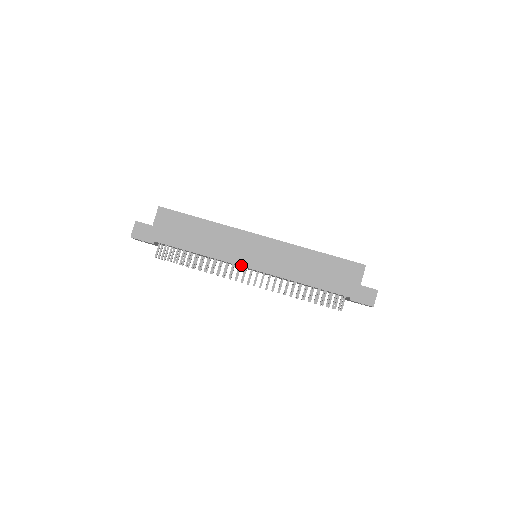
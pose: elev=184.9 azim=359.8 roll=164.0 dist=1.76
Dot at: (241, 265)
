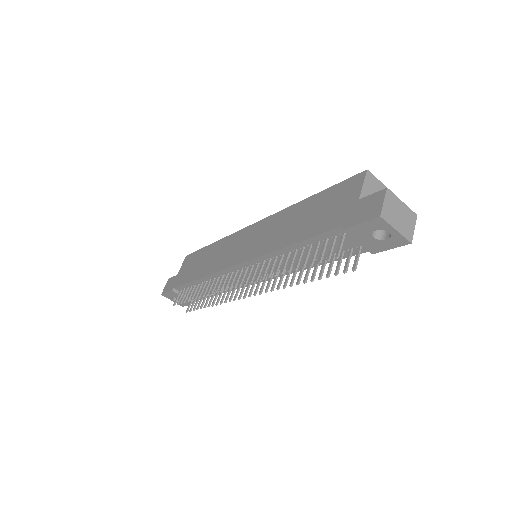
Dot at: (228, 267)
